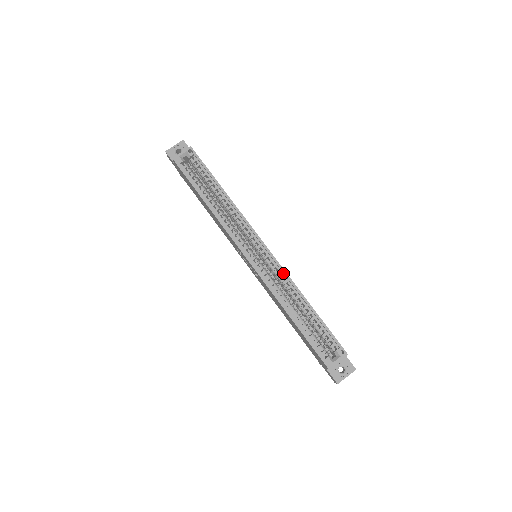
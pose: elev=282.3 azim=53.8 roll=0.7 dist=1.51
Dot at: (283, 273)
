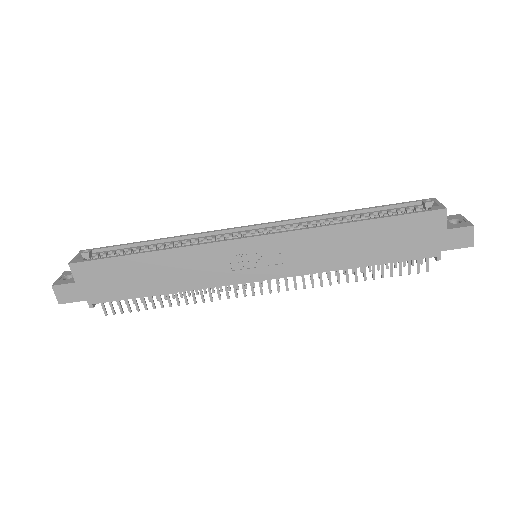
Dot at: (296, 222)
